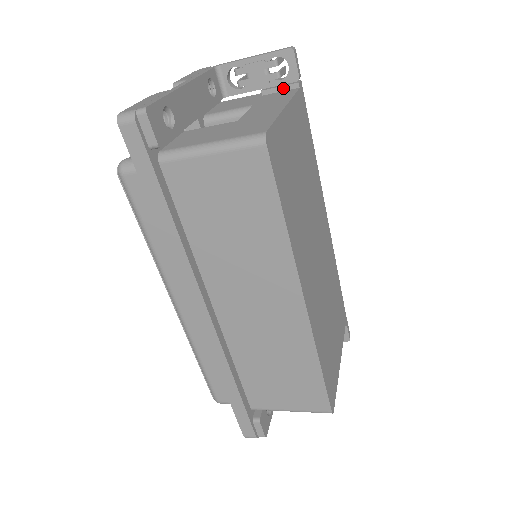
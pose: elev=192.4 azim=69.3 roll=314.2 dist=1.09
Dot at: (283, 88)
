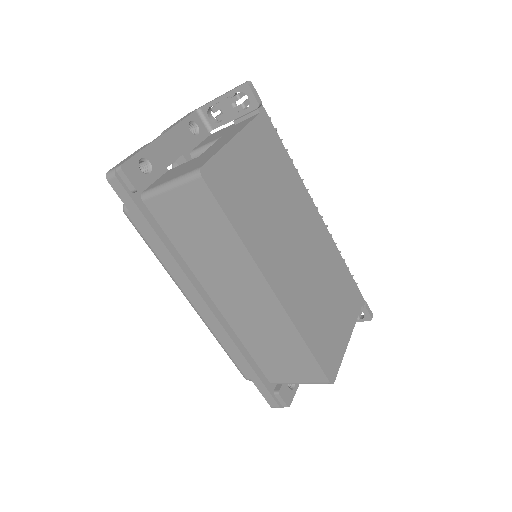
Dot at: (248, 116)
